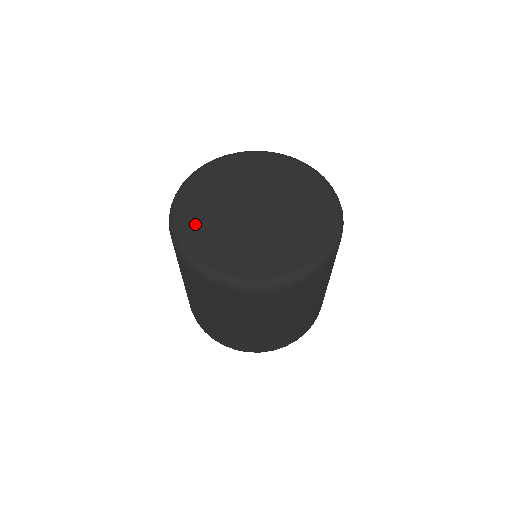
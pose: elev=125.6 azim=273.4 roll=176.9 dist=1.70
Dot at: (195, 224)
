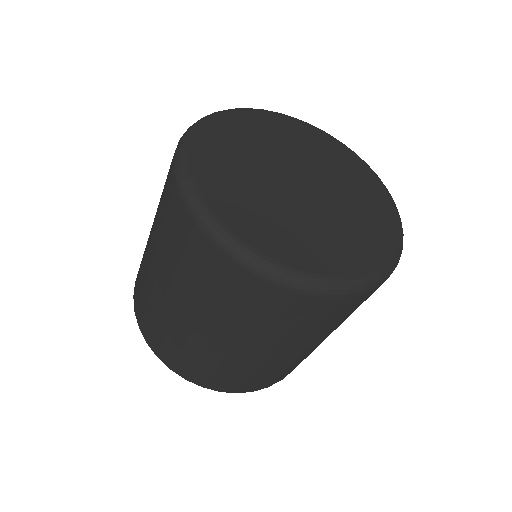
Dot at: (262, 230)
